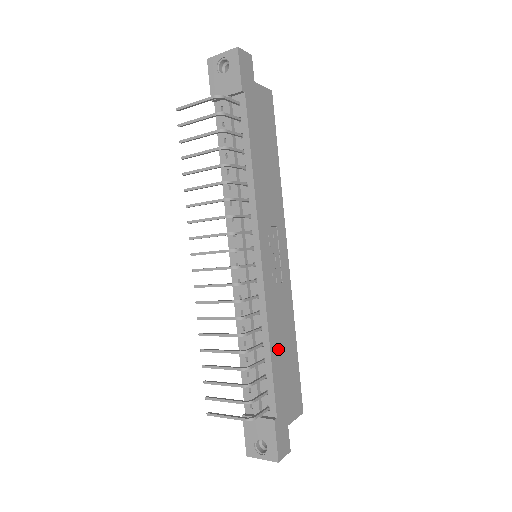
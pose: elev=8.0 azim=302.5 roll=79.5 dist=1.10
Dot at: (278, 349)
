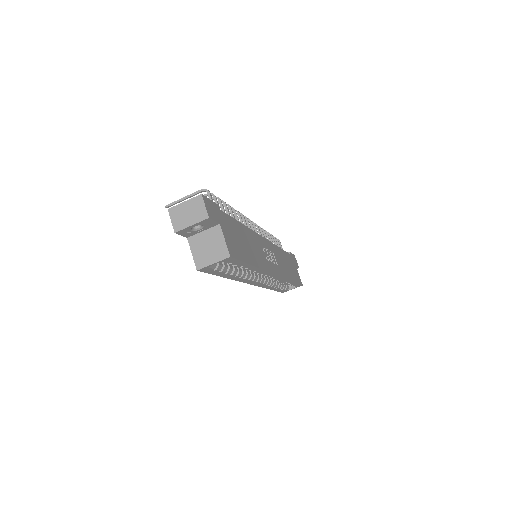
Dot at: (244, 235)
